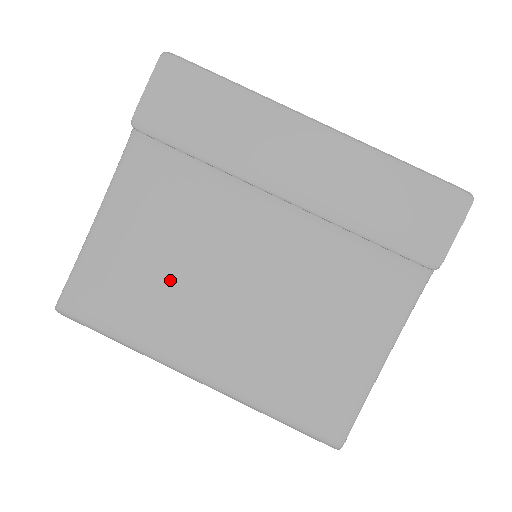
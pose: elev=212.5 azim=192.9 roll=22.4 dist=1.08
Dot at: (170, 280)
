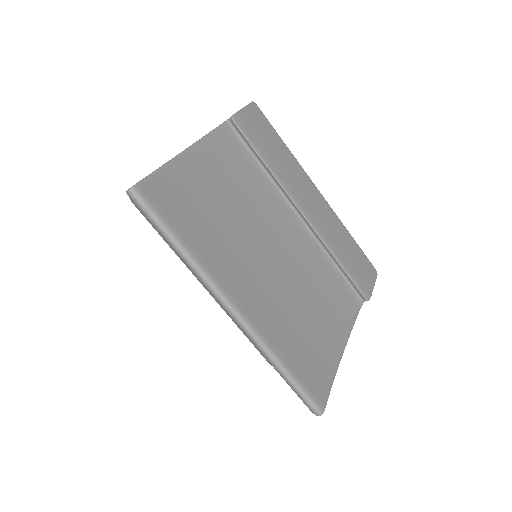
Dot at: (229, 224)
